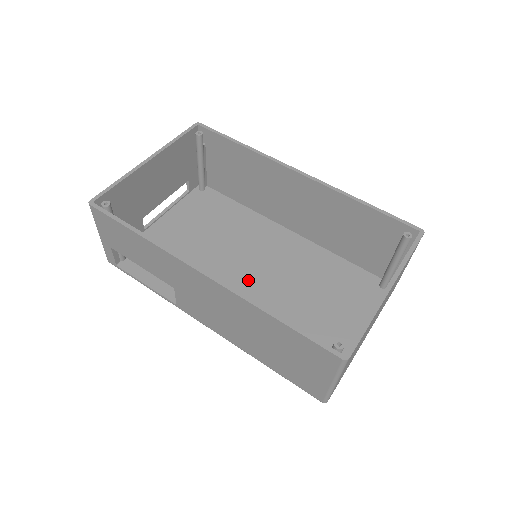
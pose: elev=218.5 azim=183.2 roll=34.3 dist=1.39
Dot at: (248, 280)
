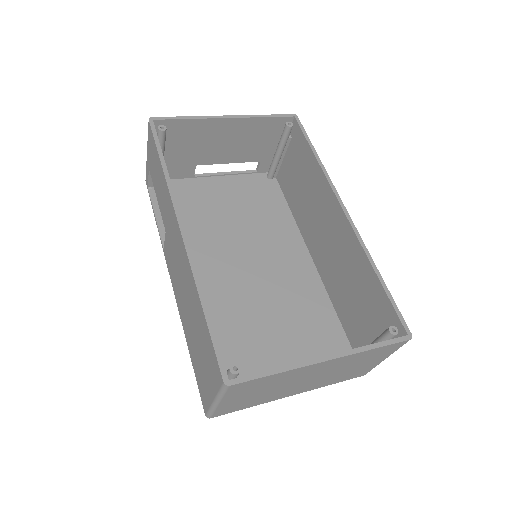
Dot at: (238, 273)
